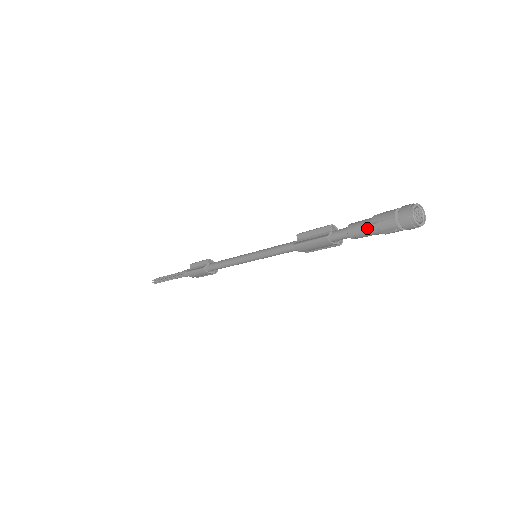
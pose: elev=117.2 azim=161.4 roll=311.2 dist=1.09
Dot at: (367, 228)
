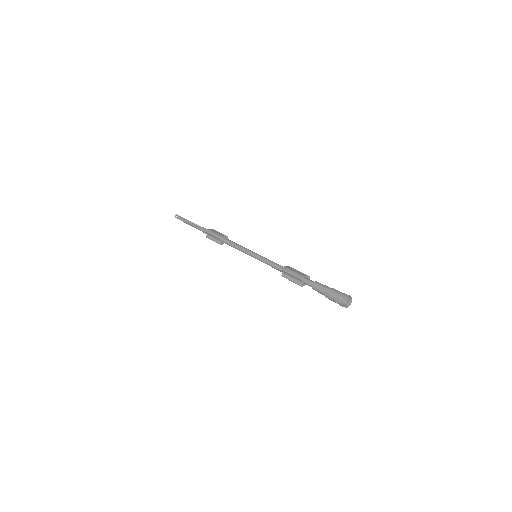
Dot at: occluded
